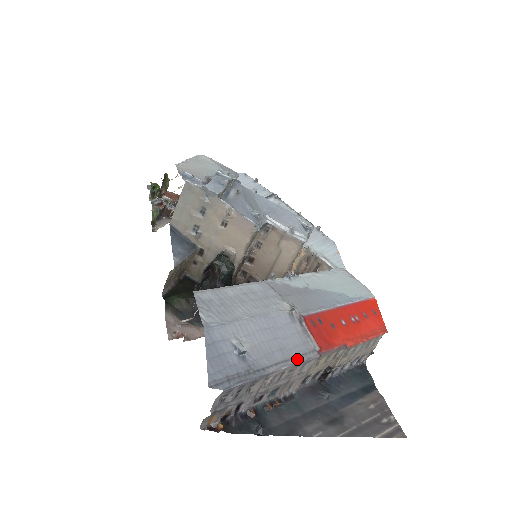
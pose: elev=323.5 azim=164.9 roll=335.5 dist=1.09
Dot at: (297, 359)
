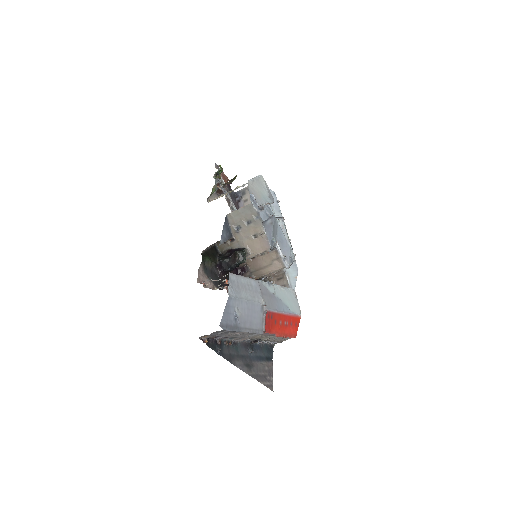
Dot at: (254, 331)
